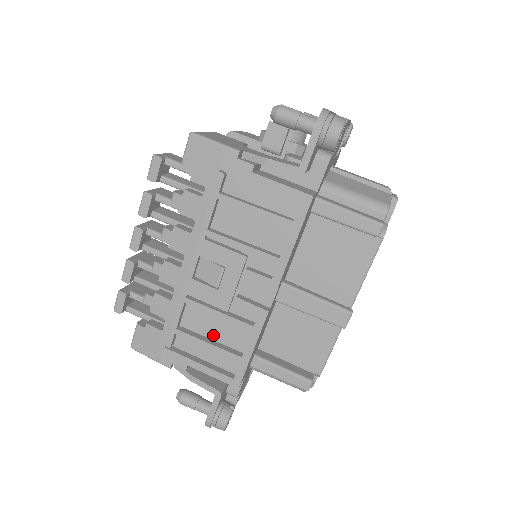
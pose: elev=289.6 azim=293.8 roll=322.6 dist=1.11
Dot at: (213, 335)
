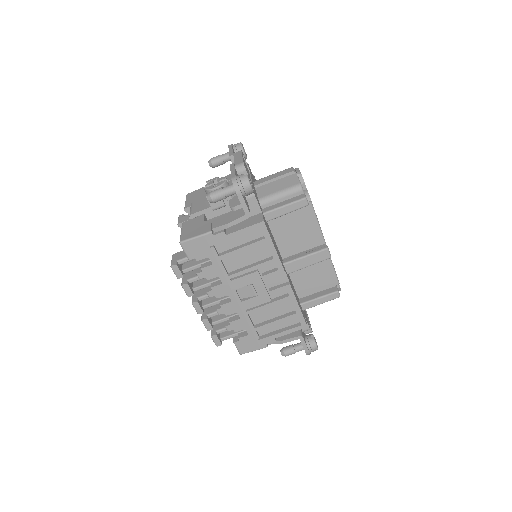
Dot at: (274, 315)
